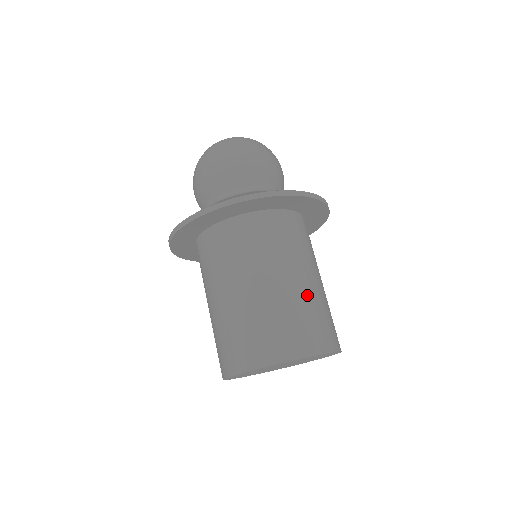
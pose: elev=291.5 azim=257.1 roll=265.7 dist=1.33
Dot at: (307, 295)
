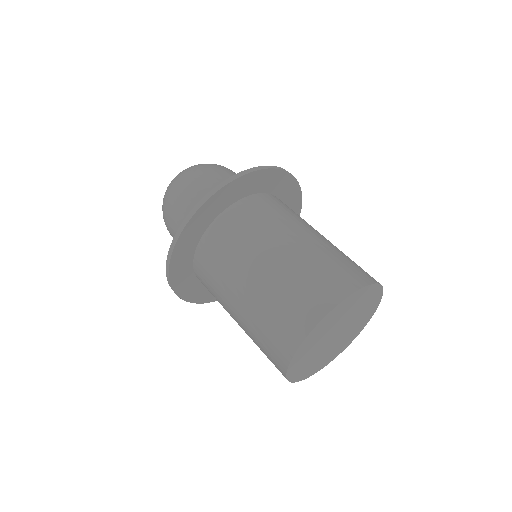
Dot at: (313, 249)
